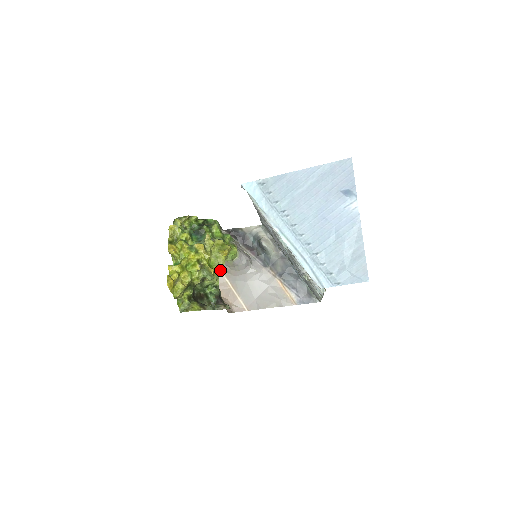
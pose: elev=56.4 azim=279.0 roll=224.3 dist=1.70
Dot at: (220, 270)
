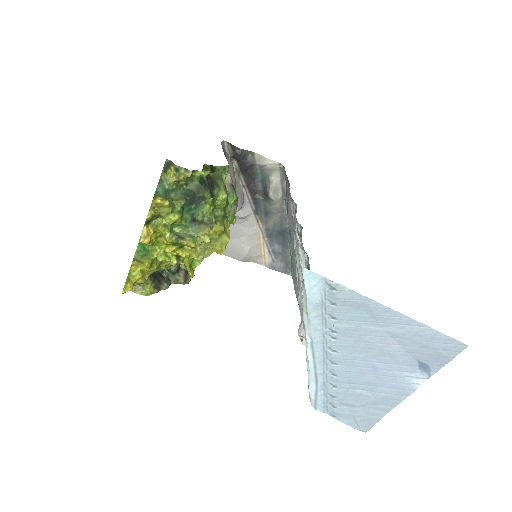
Dot at: occluded
